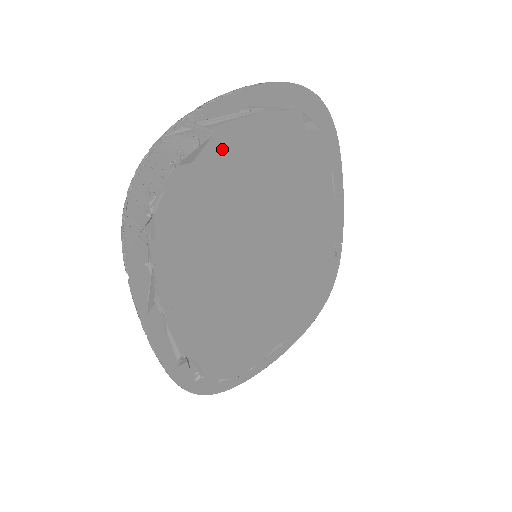
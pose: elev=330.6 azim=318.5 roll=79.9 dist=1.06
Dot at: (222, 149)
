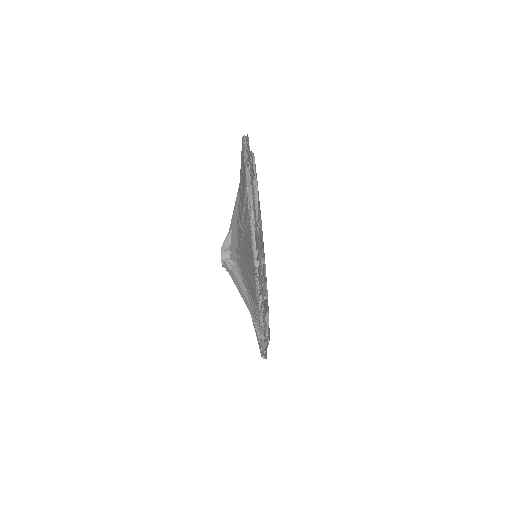
Dot at: occluded
